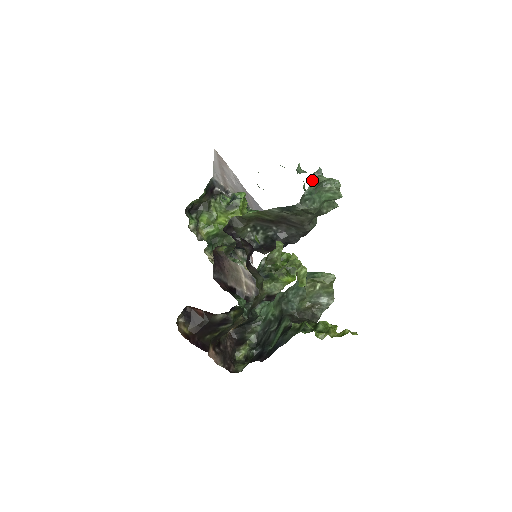
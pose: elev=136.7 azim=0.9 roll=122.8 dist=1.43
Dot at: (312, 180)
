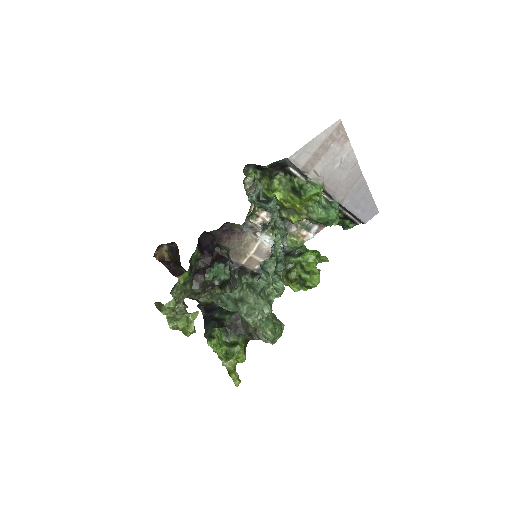
Dot at: (245, 289)
